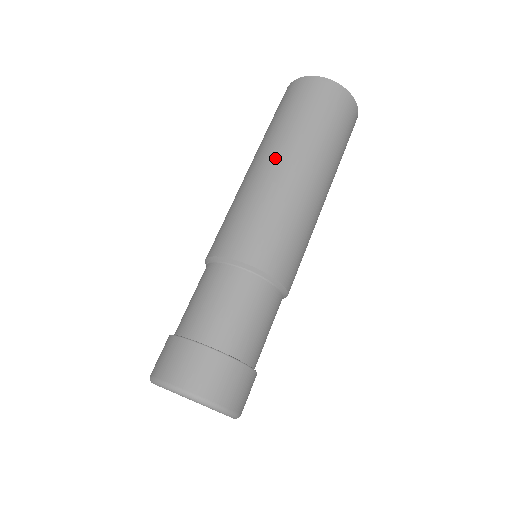
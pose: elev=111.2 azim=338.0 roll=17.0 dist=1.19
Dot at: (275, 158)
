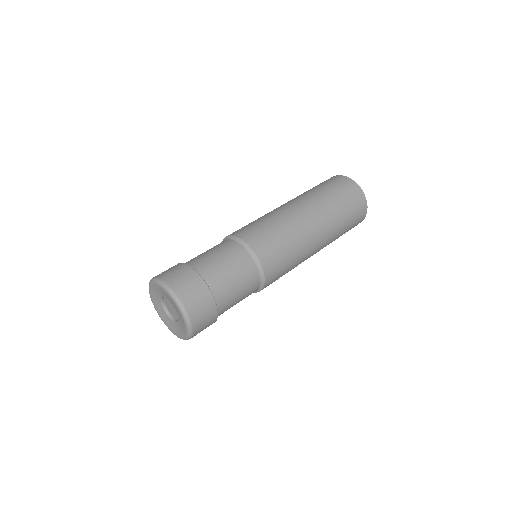
Dot at: (286, 203)
